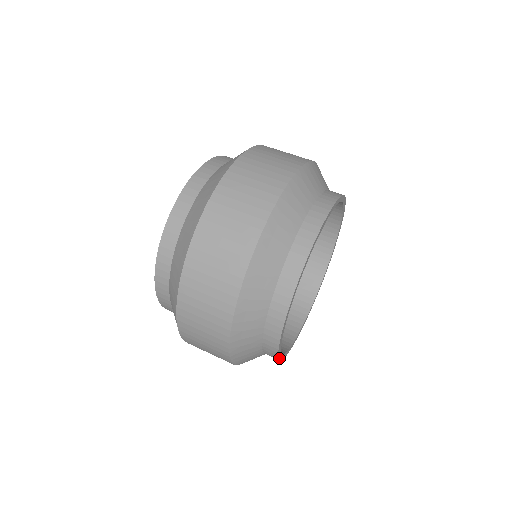
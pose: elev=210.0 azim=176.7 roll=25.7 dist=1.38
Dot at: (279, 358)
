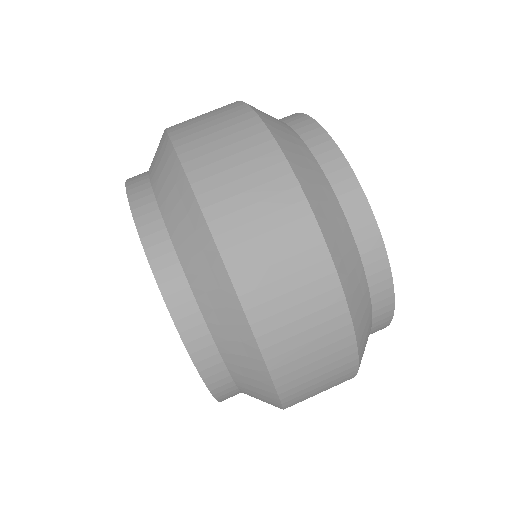
Dot at: occluded
